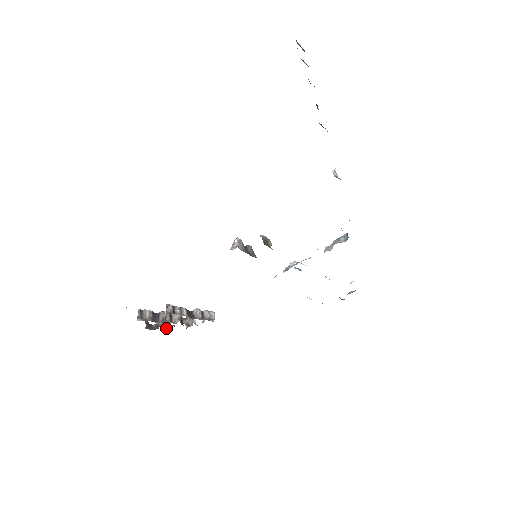
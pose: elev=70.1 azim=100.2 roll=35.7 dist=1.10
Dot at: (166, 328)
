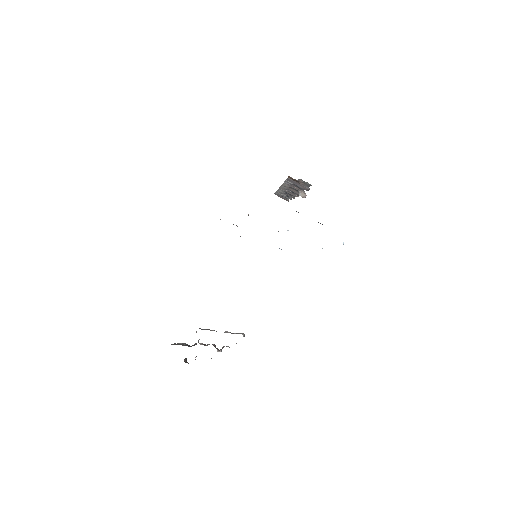
Dot at: occluded
